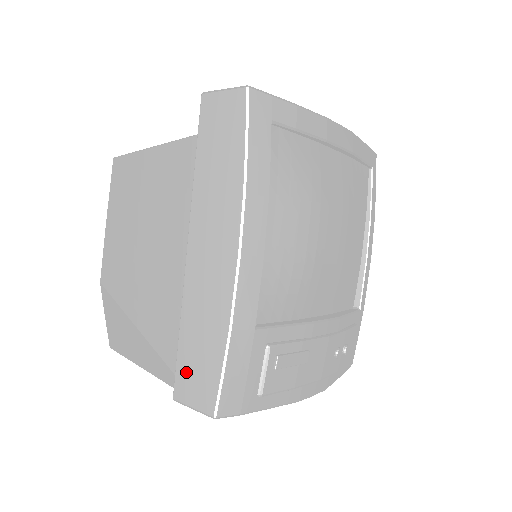
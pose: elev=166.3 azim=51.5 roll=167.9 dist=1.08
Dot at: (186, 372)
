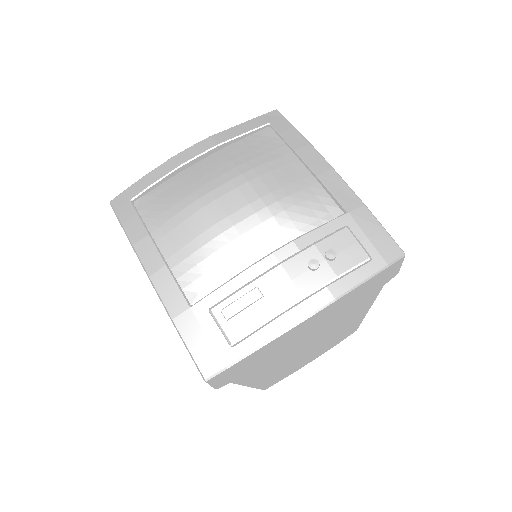
Dot at: occluded
